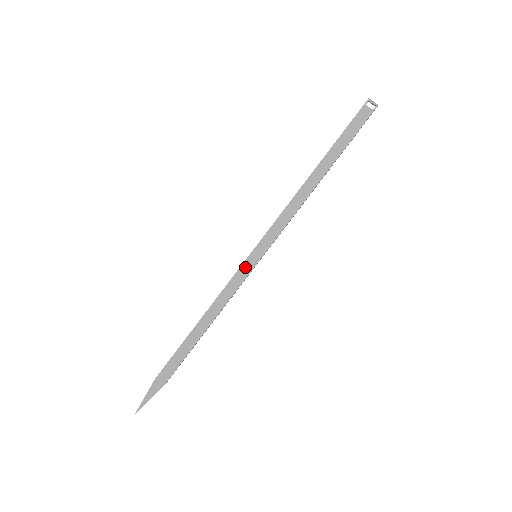
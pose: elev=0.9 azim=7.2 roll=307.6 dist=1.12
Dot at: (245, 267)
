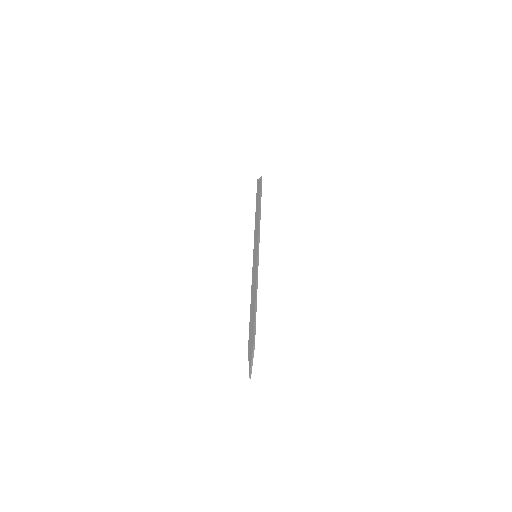
Dot at: (254, 264)
